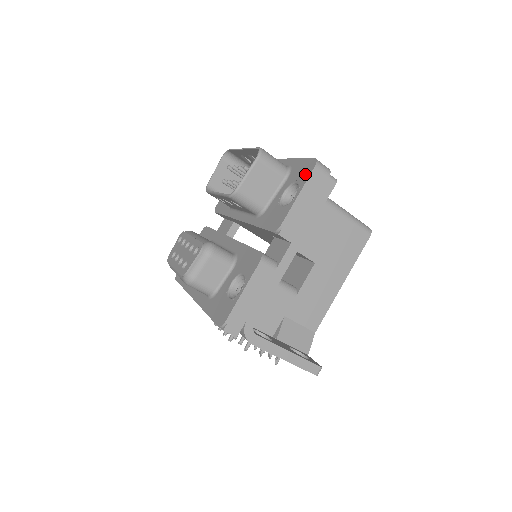
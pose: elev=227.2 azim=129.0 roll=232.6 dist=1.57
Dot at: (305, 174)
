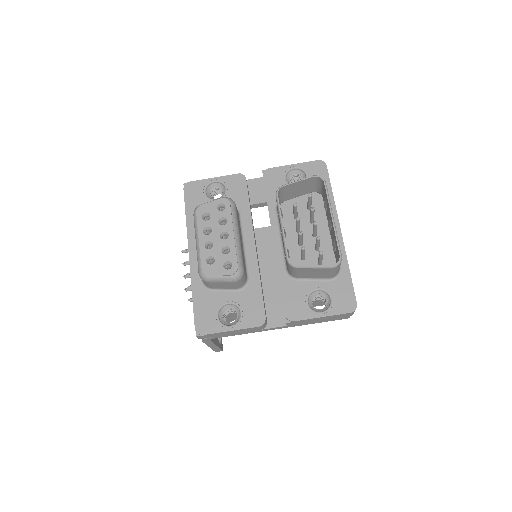
Dot at: (341, 306)
